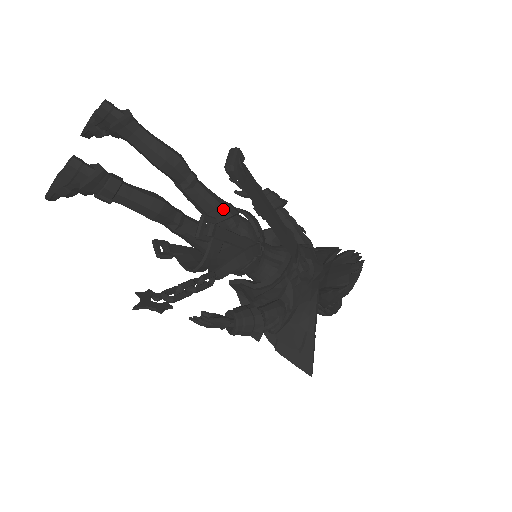
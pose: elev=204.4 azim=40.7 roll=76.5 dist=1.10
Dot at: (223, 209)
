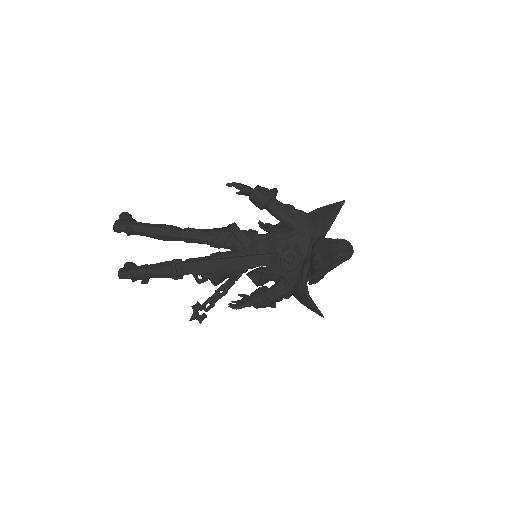
Dot at: (215, 244)
